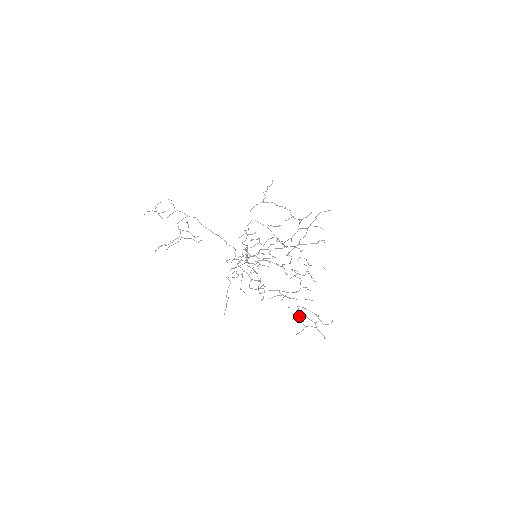
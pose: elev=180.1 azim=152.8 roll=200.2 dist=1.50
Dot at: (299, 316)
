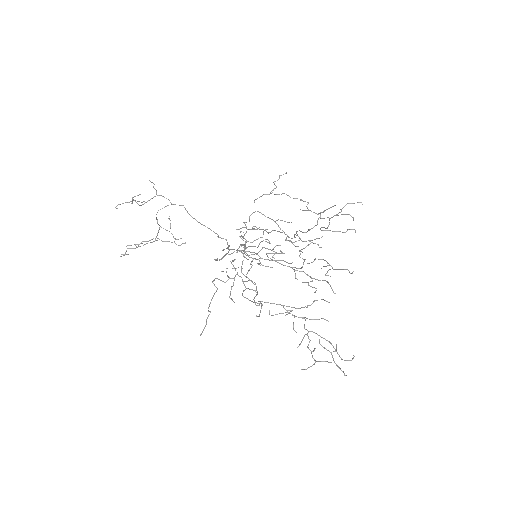
Dot at: occluded
